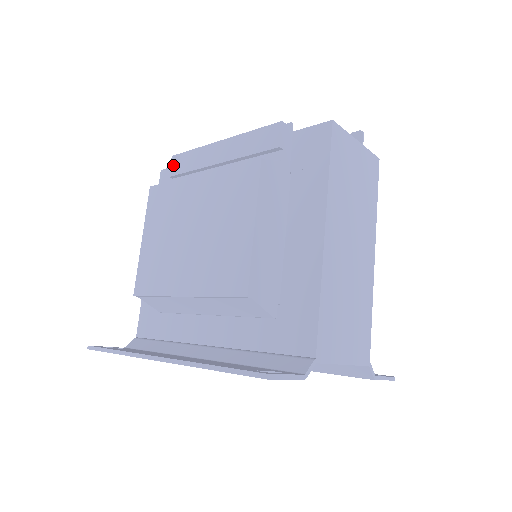
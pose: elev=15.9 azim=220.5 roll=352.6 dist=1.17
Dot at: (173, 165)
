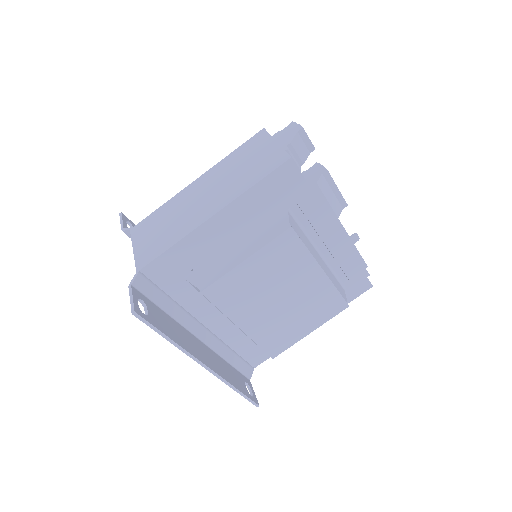
Dot at: (311, 202)
